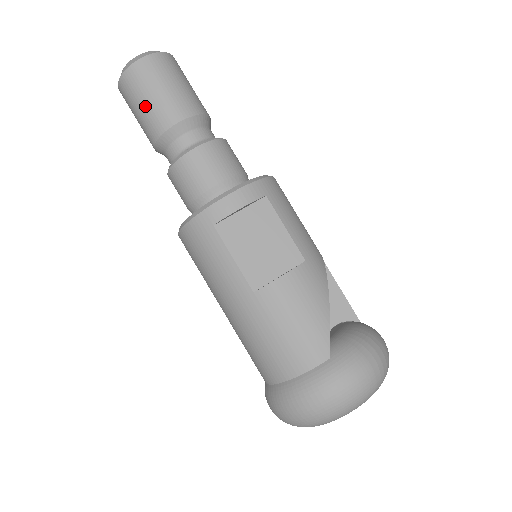
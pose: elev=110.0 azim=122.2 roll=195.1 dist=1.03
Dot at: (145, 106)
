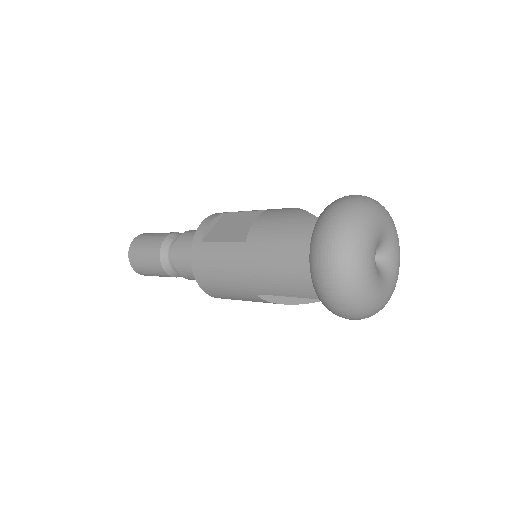
Dot at: (145, 253)
